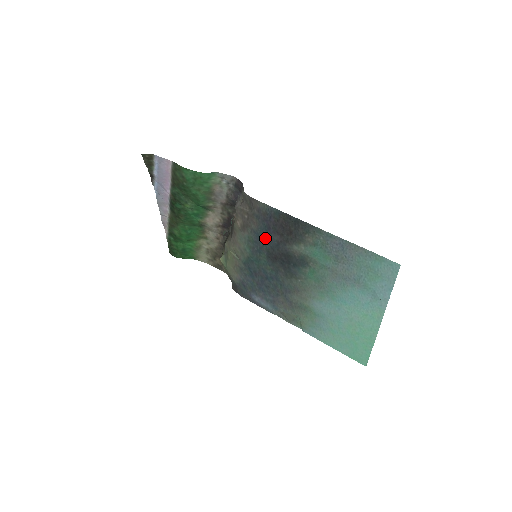
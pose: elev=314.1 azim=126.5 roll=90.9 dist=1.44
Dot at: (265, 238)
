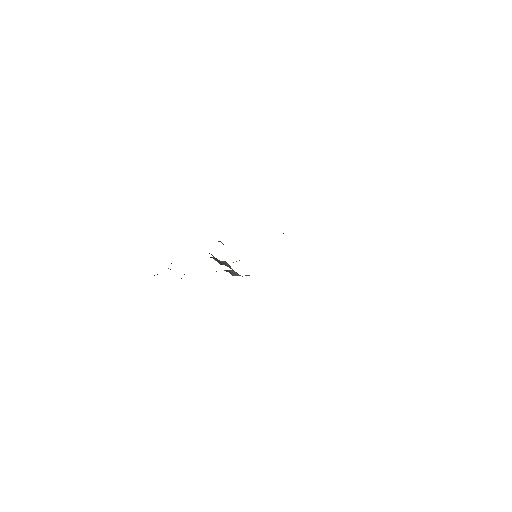
Dot at: occluded
